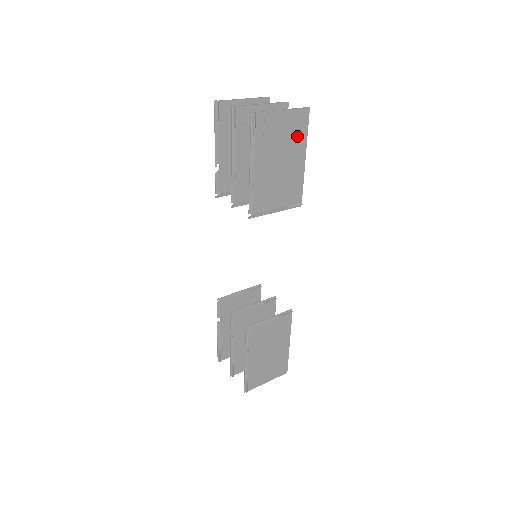
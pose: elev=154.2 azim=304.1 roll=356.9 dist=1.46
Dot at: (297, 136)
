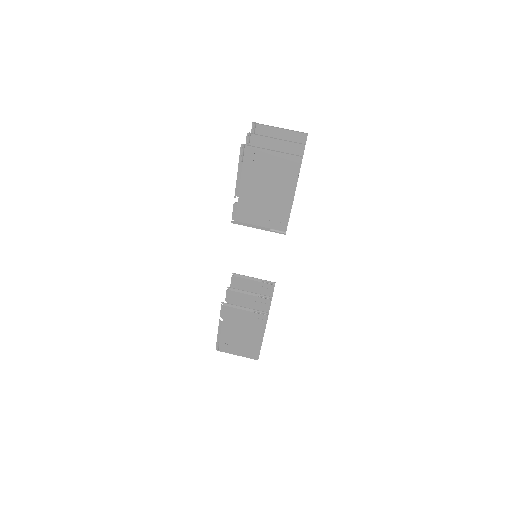
Dot at: (286, 176)
